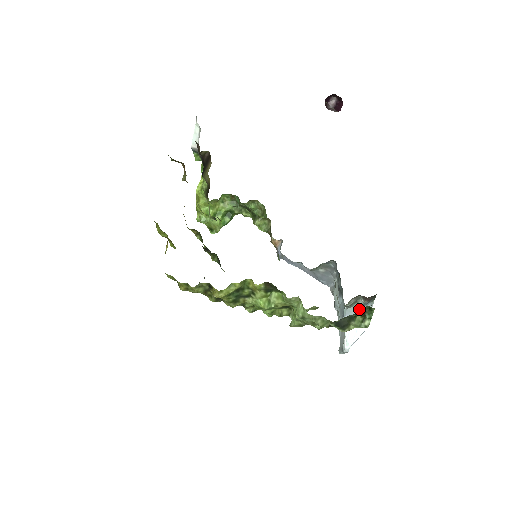
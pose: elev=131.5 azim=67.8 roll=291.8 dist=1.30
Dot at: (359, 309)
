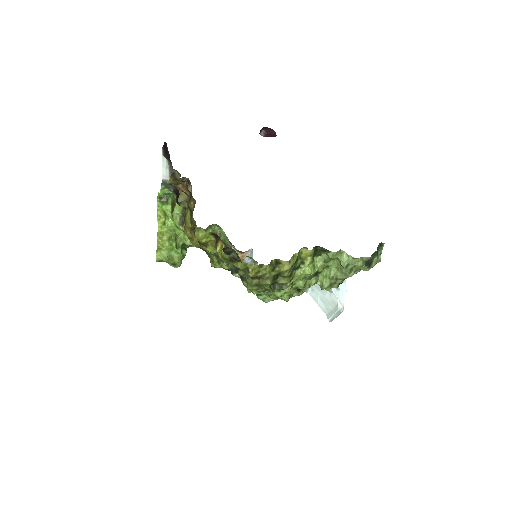
Dot at: occluded
